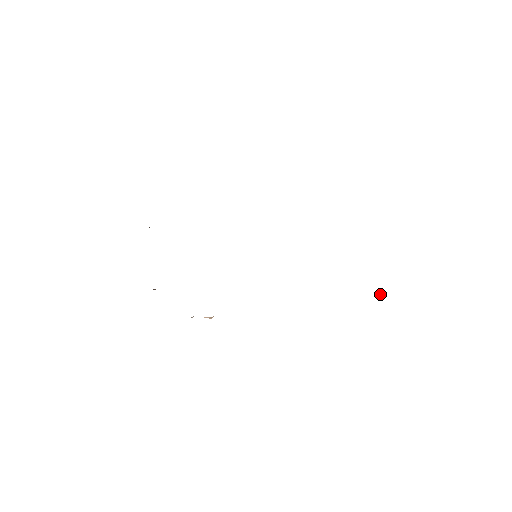
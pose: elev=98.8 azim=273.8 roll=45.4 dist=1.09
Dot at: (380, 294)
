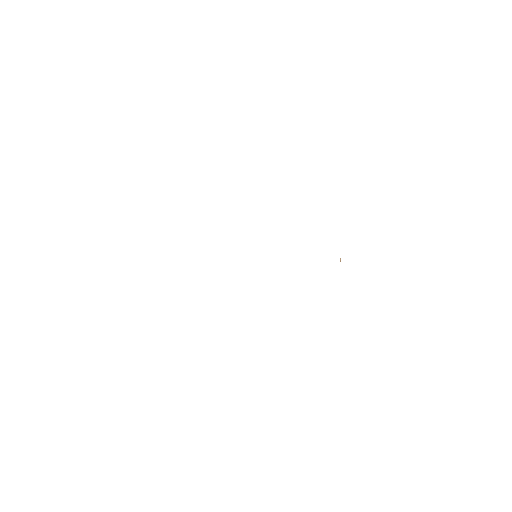
Dot at: occluded
